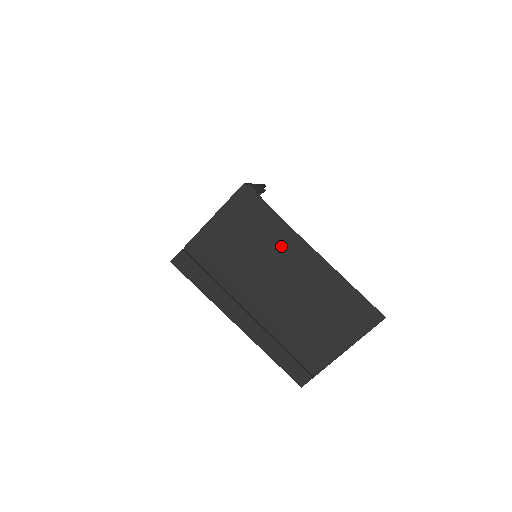
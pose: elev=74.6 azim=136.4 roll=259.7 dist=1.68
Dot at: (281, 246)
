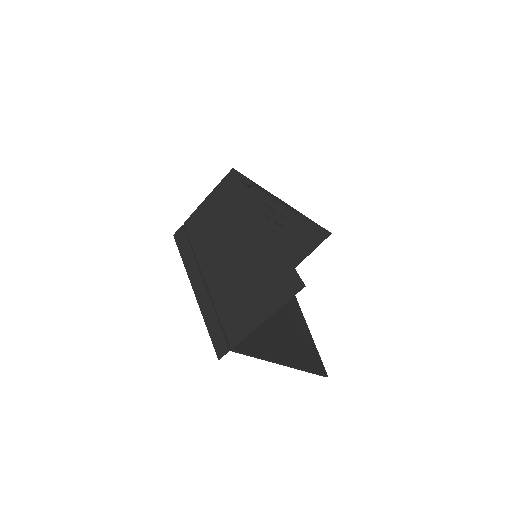
Dot at: (241, 216)
